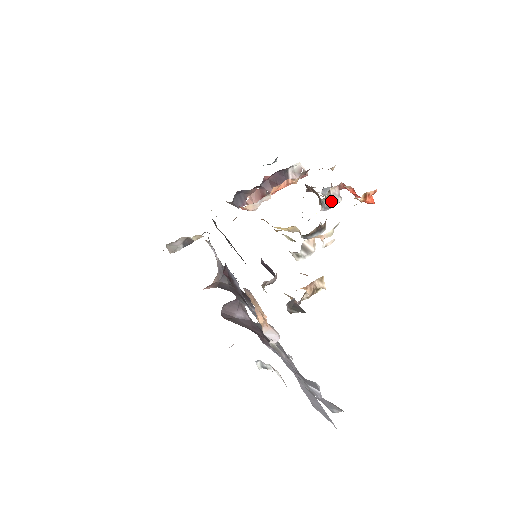
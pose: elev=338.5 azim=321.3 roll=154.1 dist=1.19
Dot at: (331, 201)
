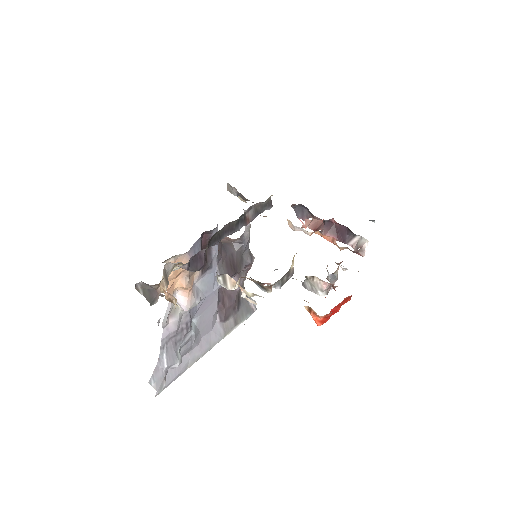
Dot at: (311, 285)
